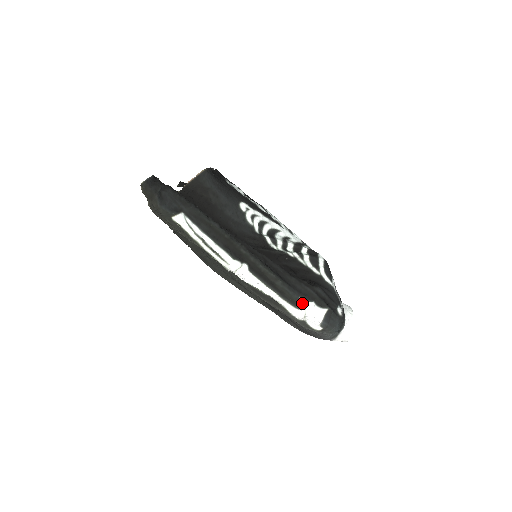
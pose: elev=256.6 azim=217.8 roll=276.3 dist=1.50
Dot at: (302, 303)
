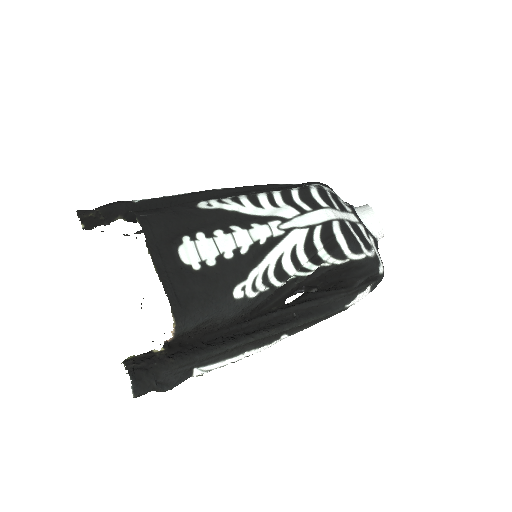
Dot at: (349, 306)
